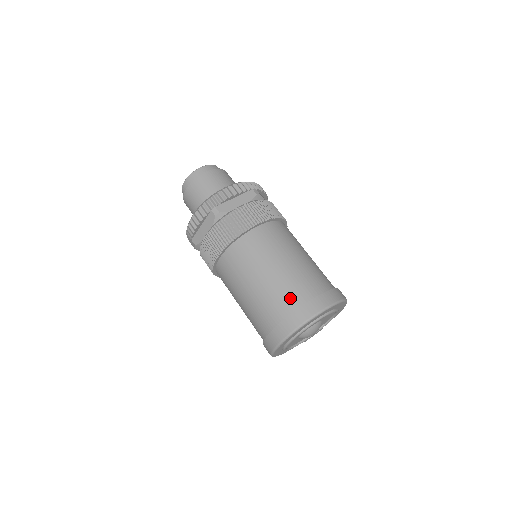
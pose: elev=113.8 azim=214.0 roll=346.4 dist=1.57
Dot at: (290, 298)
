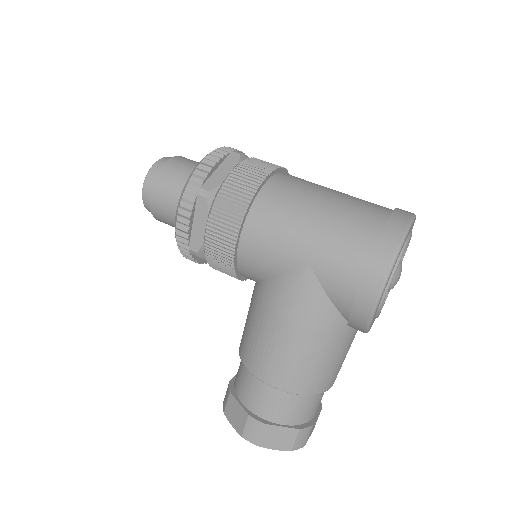
Dot at: (378, 205)
